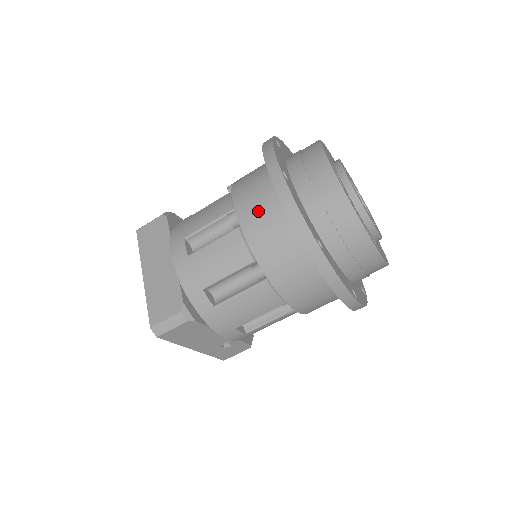
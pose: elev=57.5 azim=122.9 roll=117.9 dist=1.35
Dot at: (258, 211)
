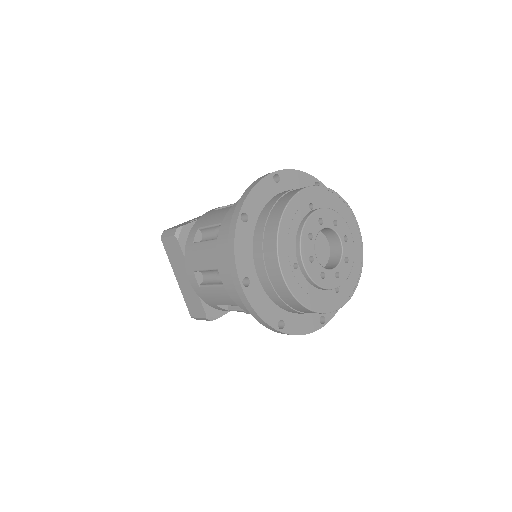
Dot at: occluded
